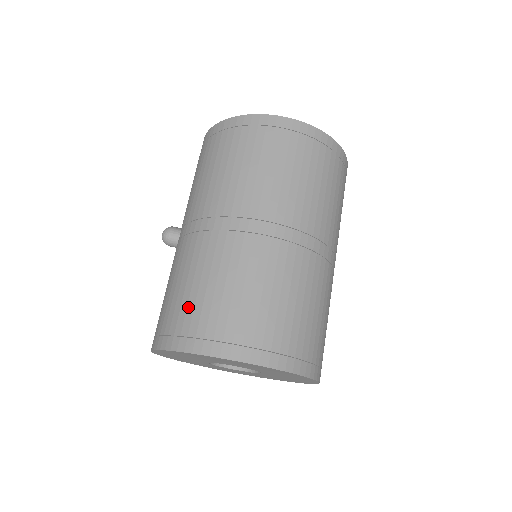
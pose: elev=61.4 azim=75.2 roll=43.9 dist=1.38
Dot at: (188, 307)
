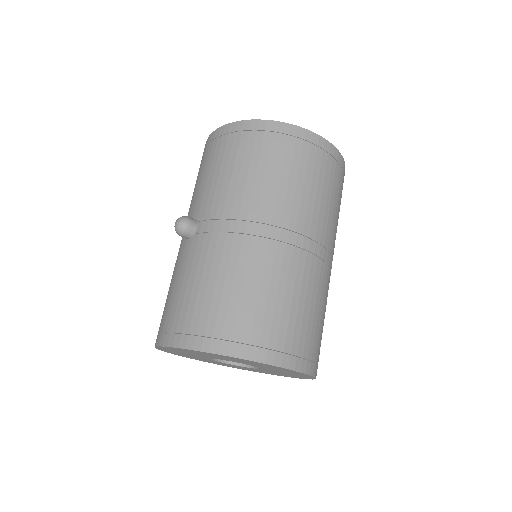
Dot at: (229, 310)
